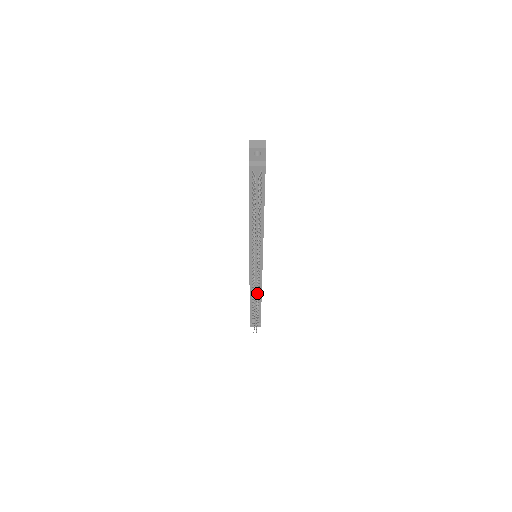
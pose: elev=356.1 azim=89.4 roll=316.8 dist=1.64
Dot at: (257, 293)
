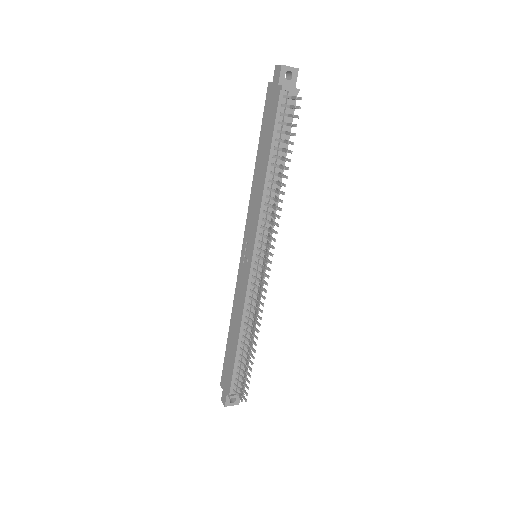
Dot at: (261, 310)
